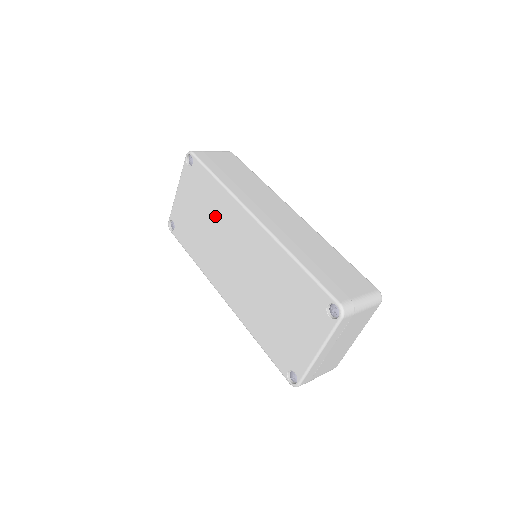
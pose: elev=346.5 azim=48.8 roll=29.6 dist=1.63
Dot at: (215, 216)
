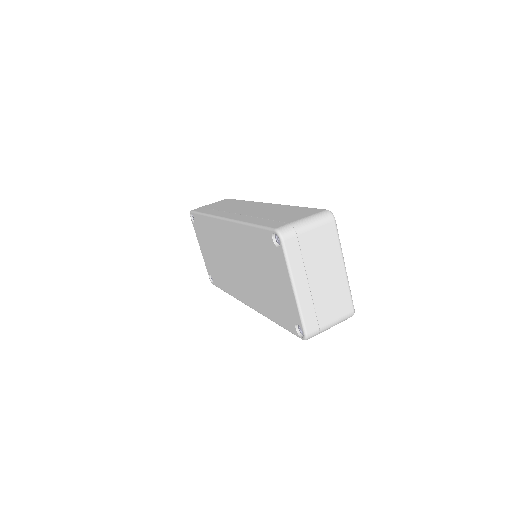
Dot at: (215, 243)
